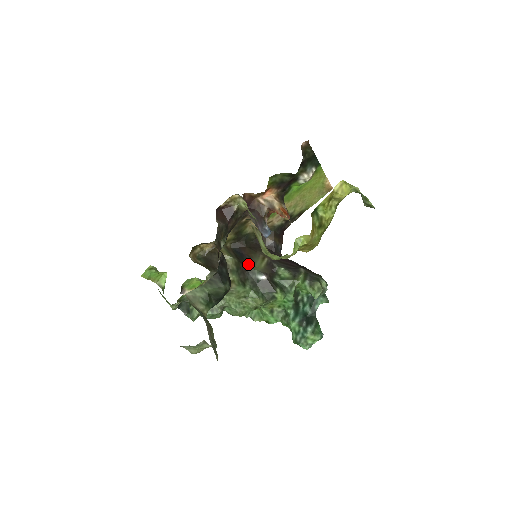
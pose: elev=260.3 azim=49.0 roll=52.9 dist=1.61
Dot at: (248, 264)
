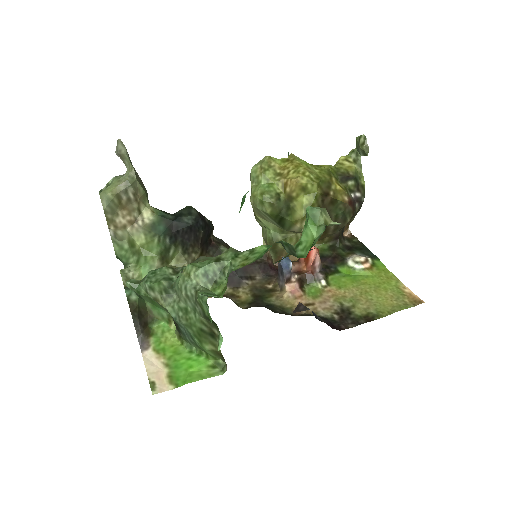
Dot at: occluded
